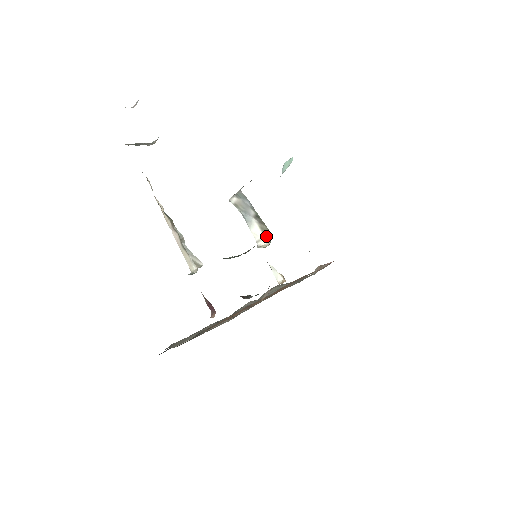
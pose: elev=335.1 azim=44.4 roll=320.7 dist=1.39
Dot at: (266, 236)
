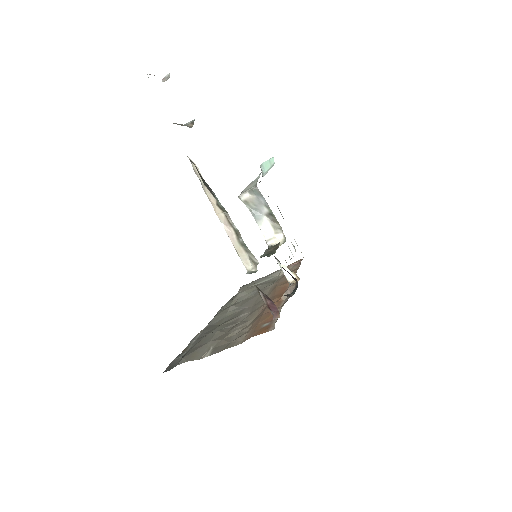
Dot at: (279, 234)
